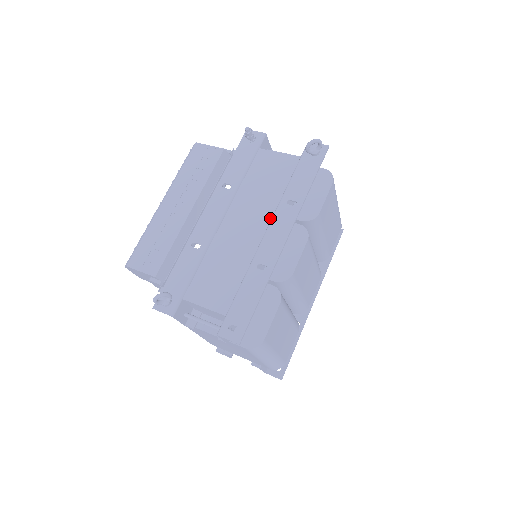
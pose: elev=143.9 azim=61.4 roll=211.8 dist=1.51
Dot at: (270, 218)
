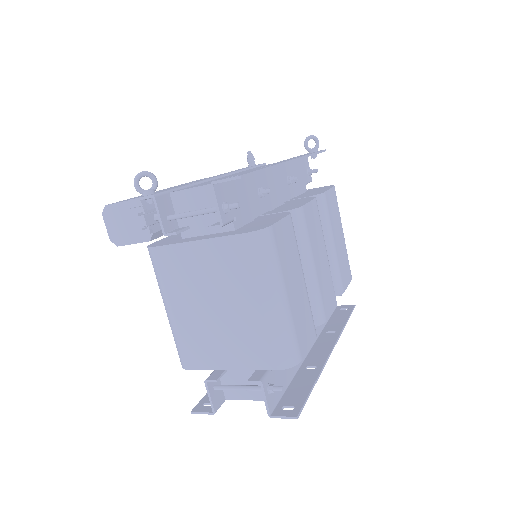
Dot at: occluded
